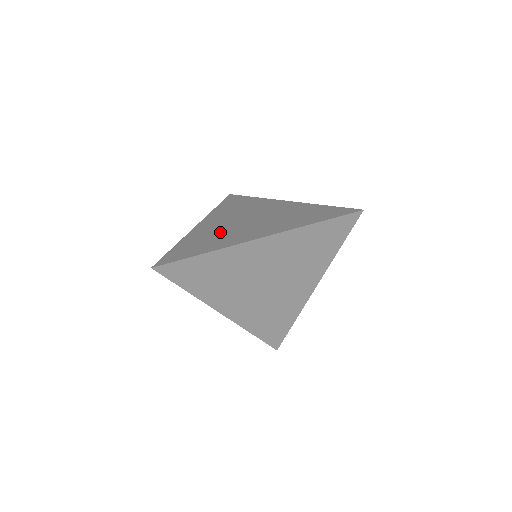
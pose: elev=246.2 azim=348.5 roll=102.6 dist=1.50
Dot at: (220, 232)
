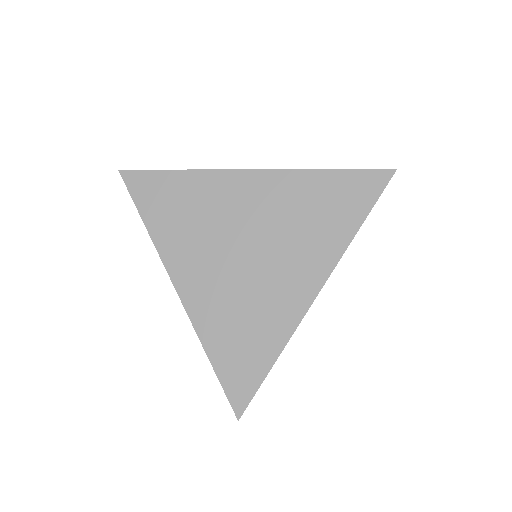
Dot at: occluded
